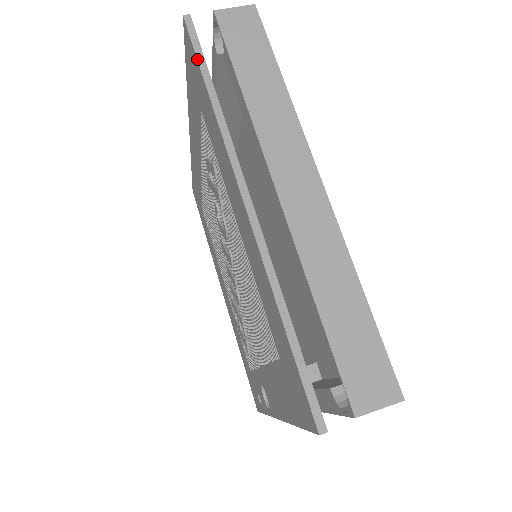
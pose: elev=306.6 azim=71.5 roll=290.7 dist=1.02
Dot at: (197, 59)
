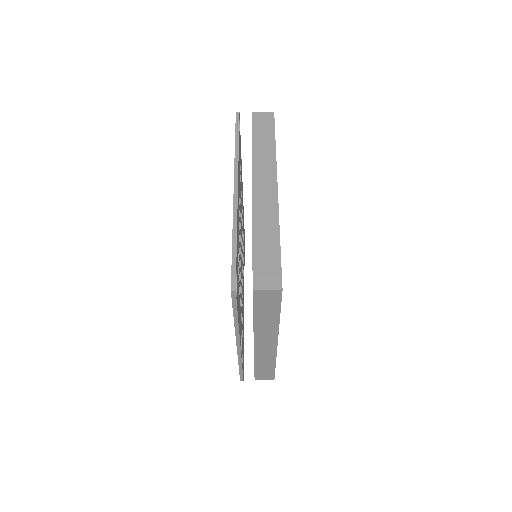
Dot at: (235, 130)
